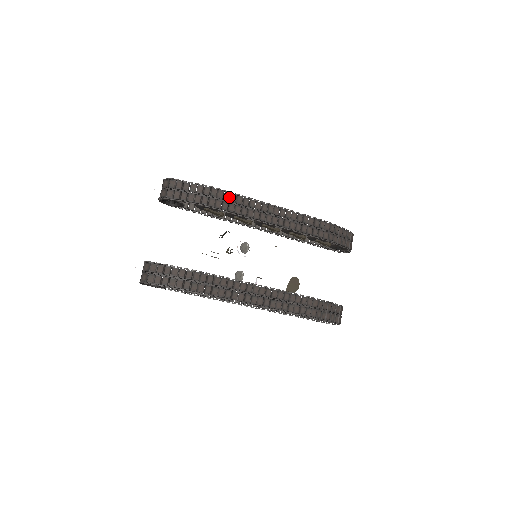
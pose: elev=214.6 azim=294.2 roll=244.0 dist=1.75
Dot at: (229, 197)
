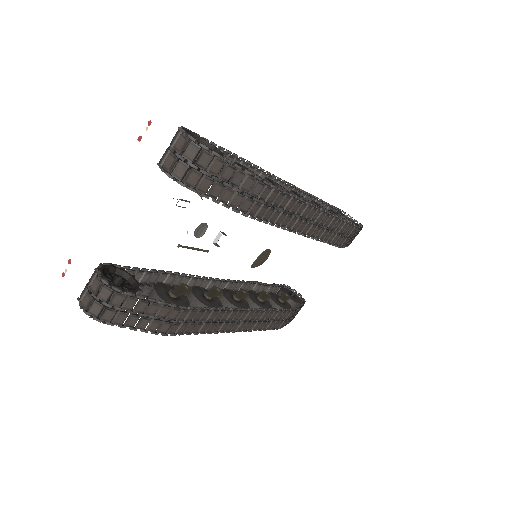
Dot at: (281, 200)
